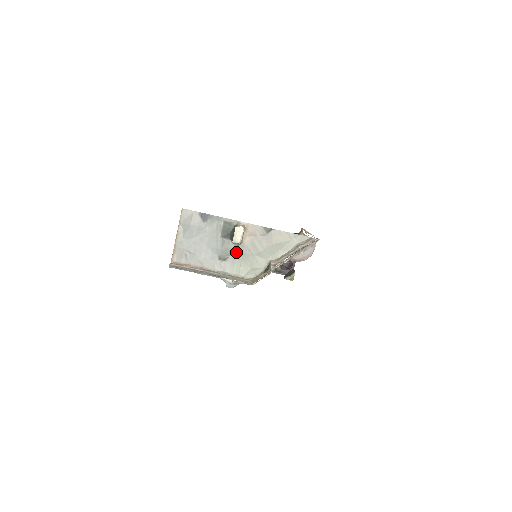
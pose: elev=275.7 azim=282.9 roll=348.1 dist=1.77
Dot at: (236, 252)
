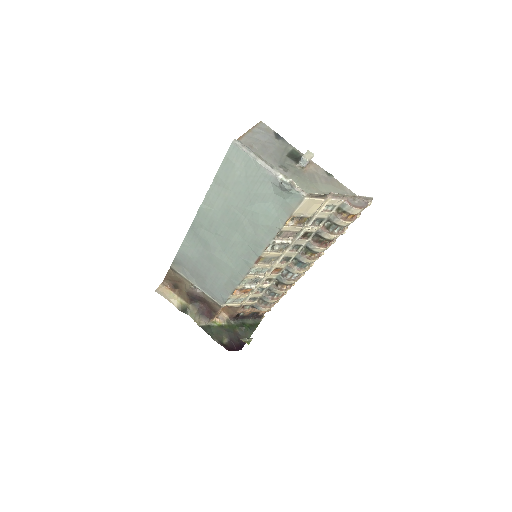
Dot at: (296, 172)
